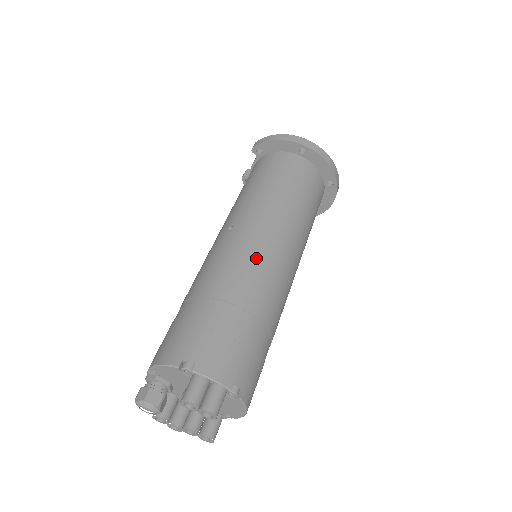
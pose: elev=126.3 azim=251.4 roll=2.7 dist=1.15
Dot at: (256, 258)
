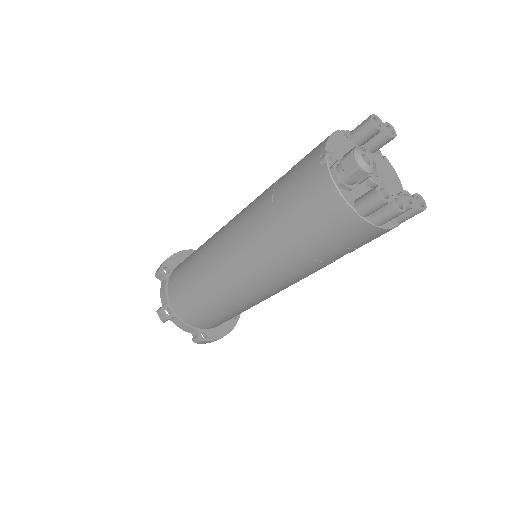
Dot at: occluded
